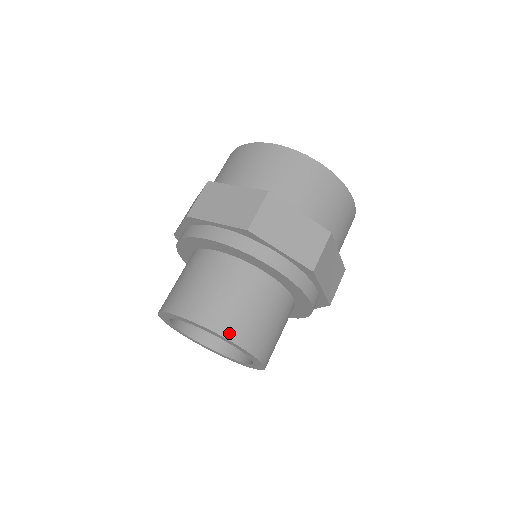
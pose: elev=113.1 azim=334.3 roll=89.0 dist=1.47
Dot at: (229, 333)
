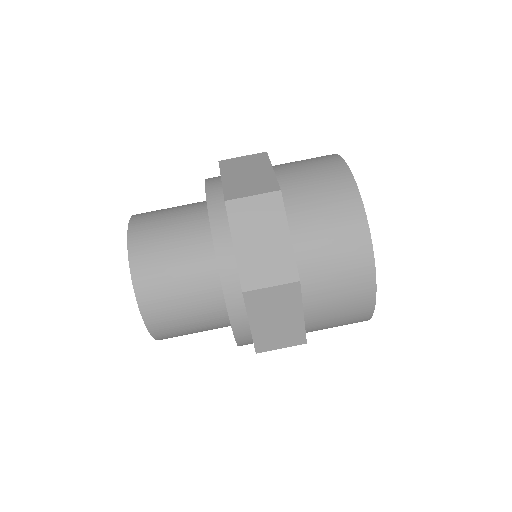
Dot at: (136, 268)
